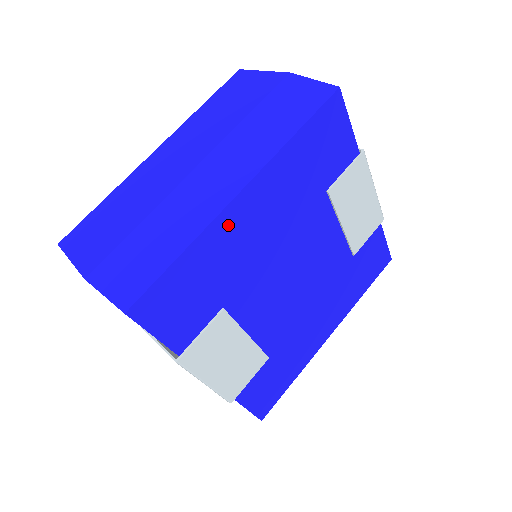
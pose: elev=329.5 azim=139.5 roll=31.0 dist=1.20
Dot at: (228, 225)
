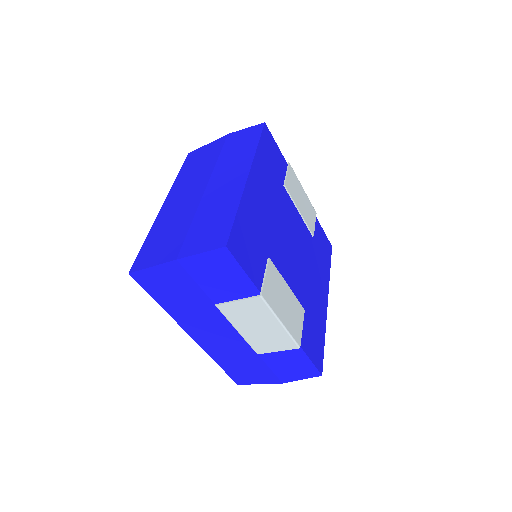
Dot at: (251, 196)
